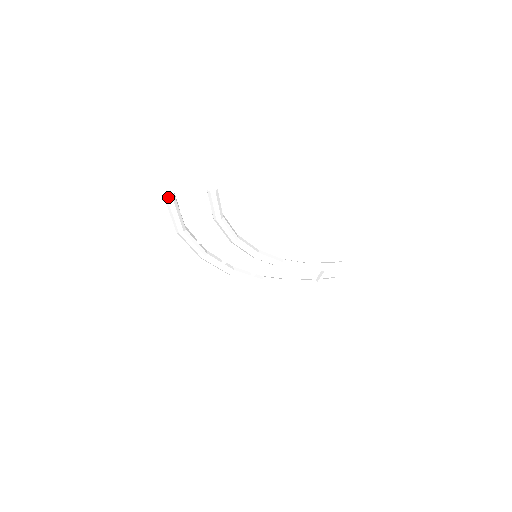
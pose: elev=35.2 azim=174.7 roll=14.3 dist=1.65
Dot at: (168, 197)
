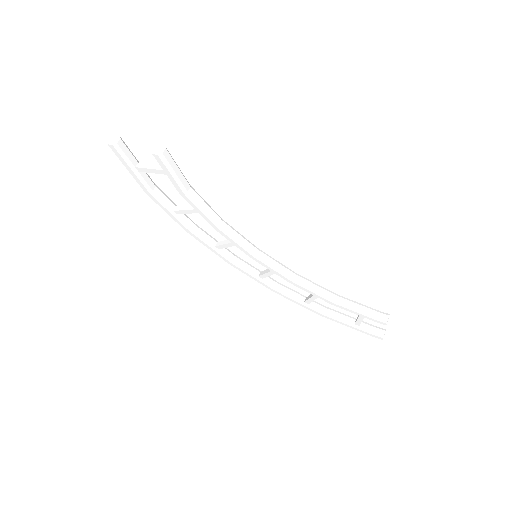
Dot at: (110, 145)
